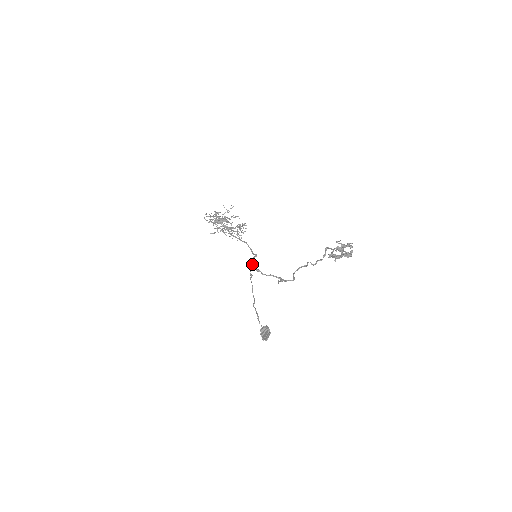
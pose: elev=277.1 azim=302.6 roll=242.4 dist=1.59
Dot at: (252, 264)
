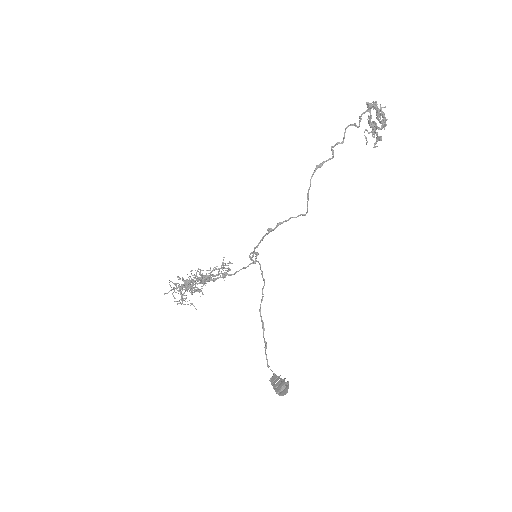
Dot at: (256, 246)
